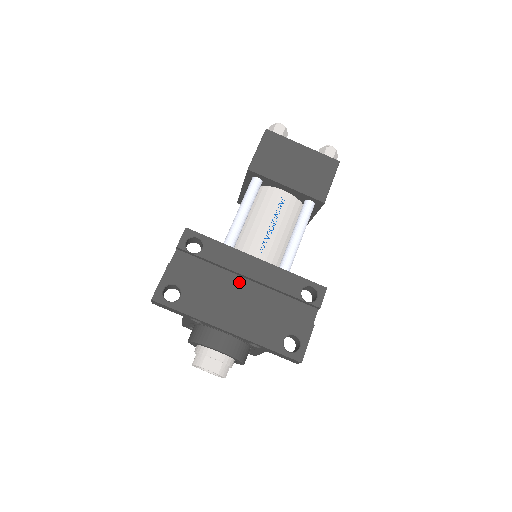
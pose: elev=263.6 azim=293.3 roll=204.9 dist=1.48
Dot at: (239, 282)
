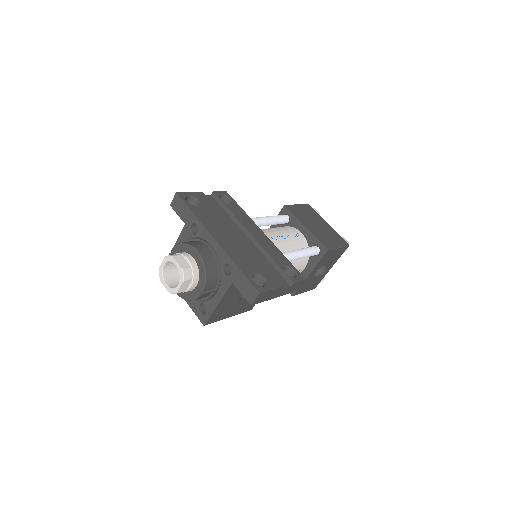
Dot at: (241, 234)
